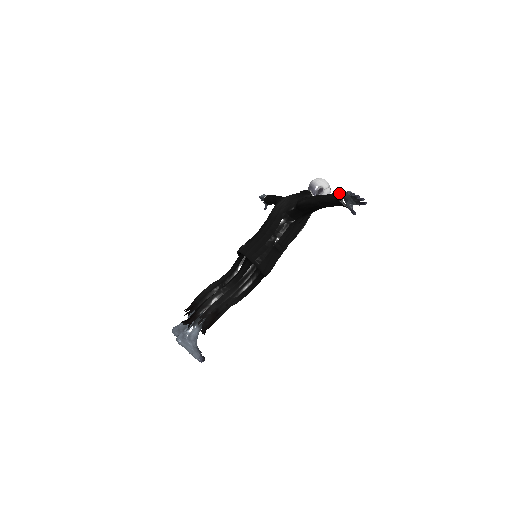
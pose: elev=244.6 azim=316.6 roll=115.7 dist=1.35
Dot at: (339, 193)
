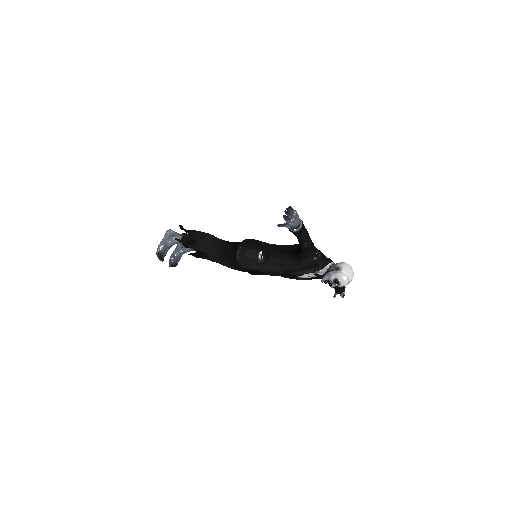
Dot at: occluded
